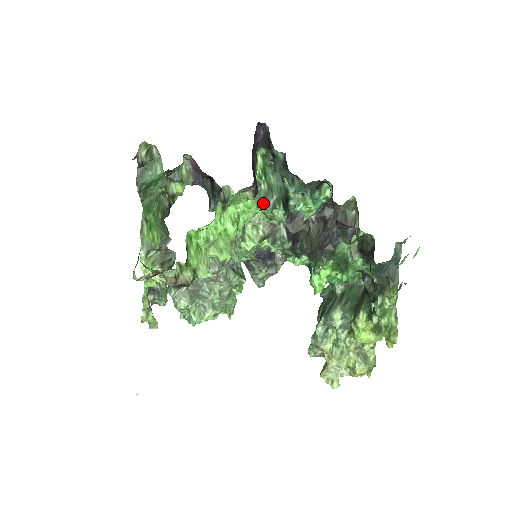
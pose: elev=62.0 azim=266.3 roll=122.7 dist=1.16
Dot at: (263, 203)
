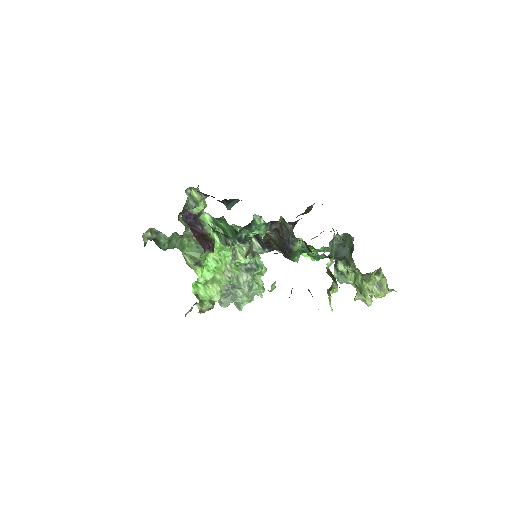
Dot at: (226, 244)
